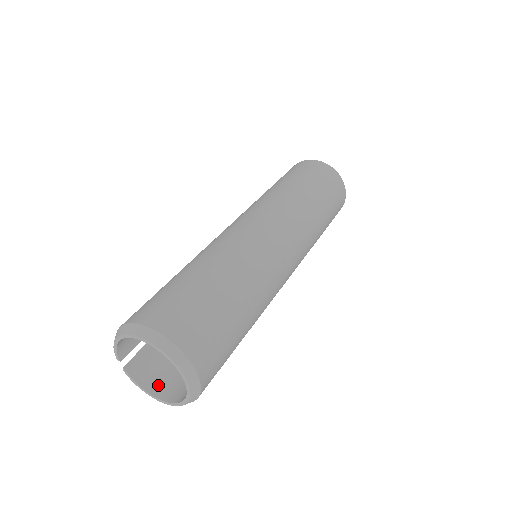
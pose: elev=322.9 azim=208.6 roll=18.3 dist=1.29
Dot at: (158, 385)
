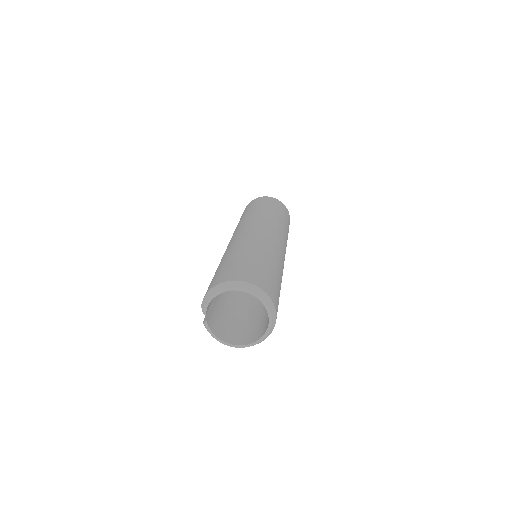
Dot at: (226, 336)
